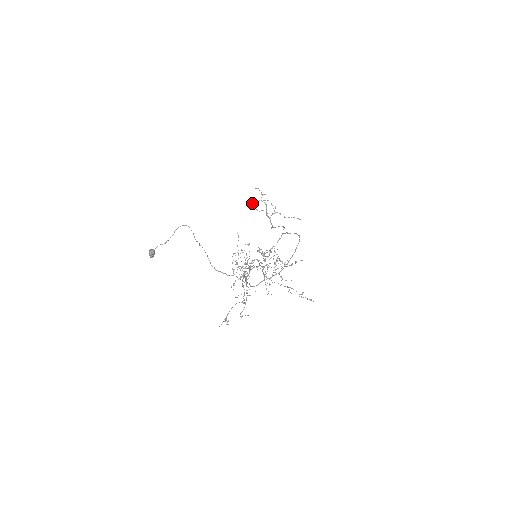
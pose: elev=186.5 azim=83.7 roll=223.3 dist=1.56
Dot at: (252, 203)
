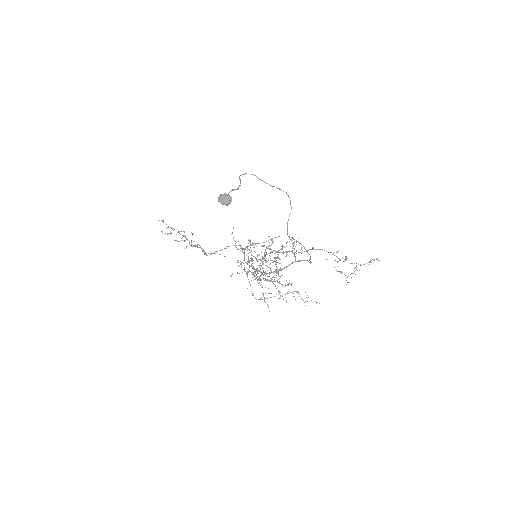
Dot at: (167, 233)
